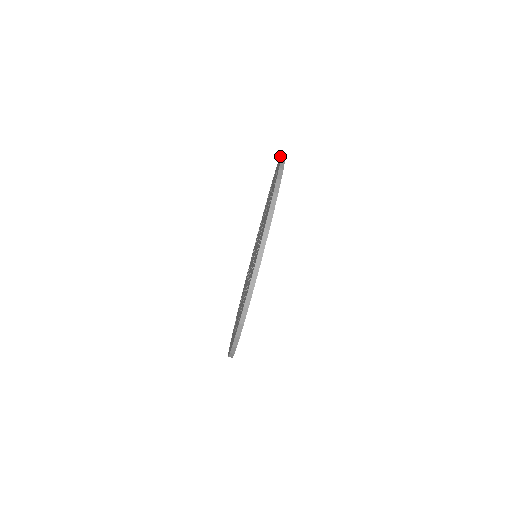
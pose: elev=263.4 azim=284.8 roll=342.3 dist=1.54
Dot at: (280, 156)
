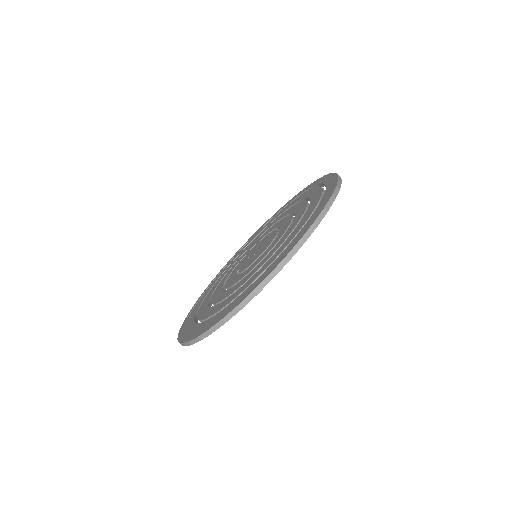
Dot at: (333, 173)
